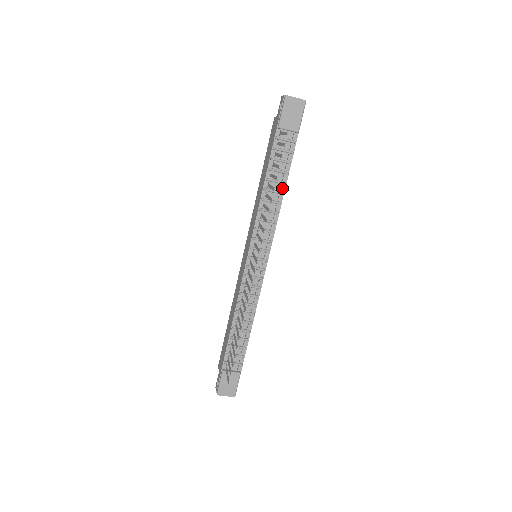
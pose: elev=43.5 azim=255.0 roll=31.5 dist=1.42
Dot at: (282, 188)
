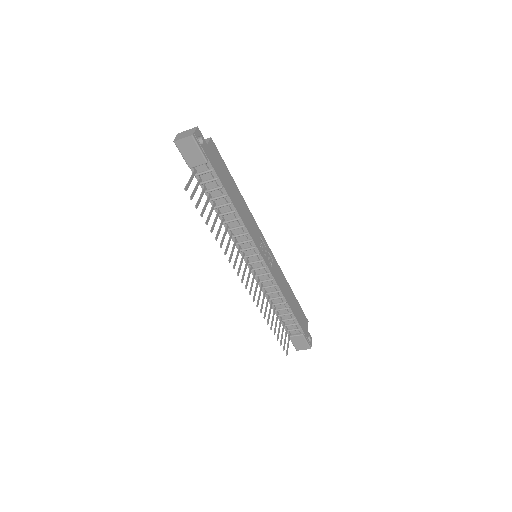
Dot at: (232, 207)
